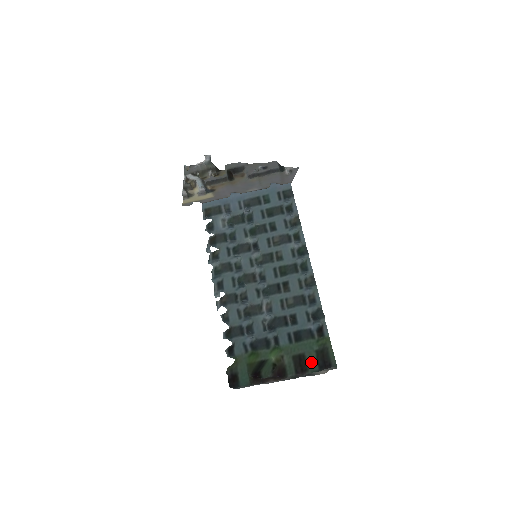
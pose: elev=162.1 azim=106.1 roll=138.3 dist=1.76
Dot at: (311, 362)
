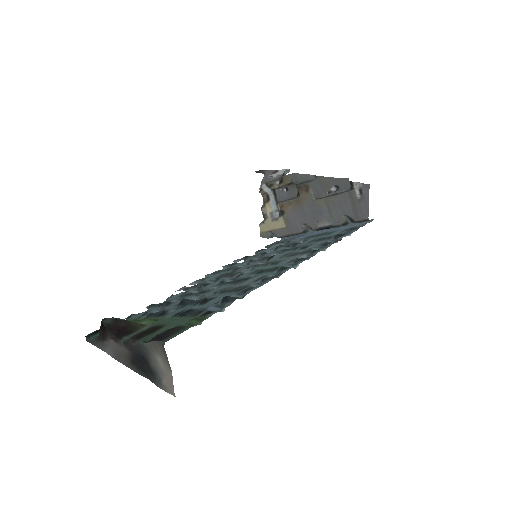
Dot at: (157, 333)
